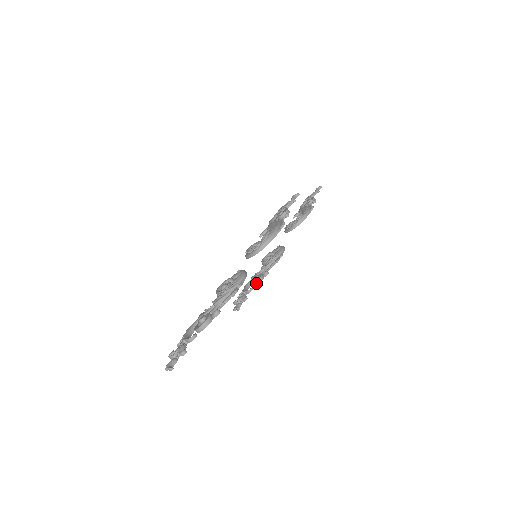
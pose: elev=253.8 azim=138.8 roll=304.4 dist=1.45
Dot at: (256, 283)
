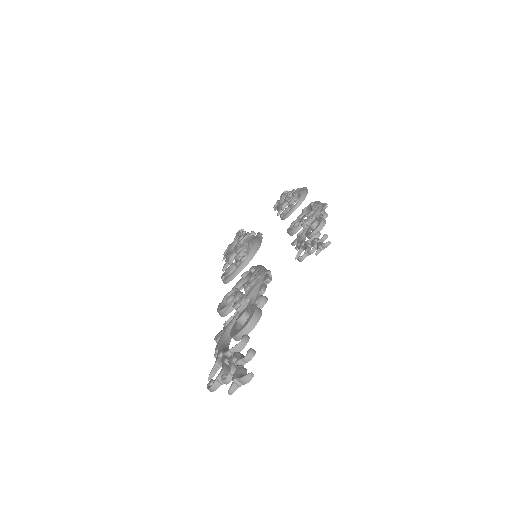
Dot at: (321, 225)
